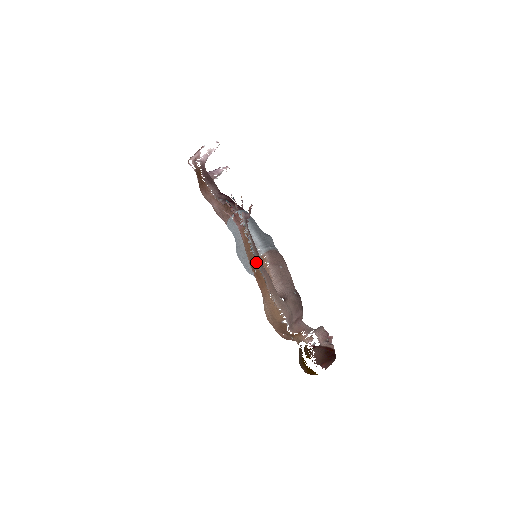
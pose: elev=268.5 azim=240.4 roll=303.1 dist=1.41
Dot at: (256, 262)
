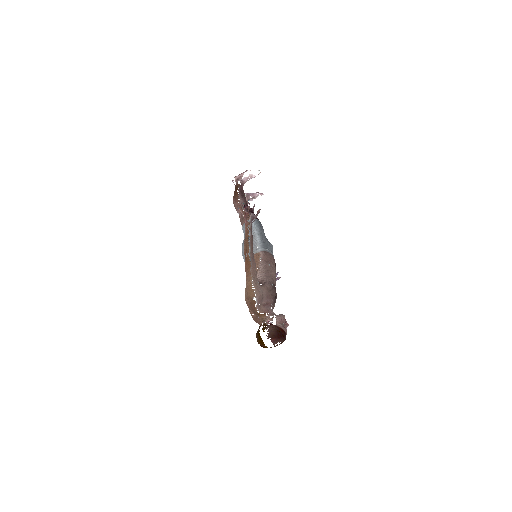
Dot at: occluded
